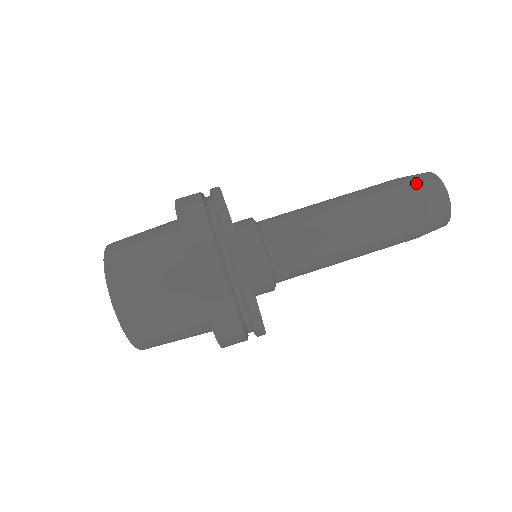
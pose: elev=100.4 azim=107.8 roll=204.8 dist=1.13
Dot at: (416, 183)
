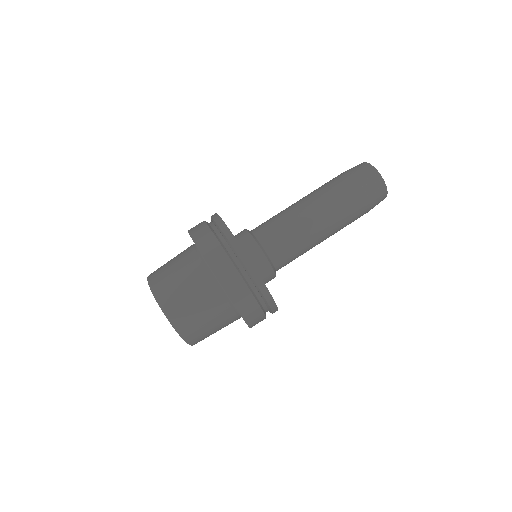
Dot at: (352, 171)
